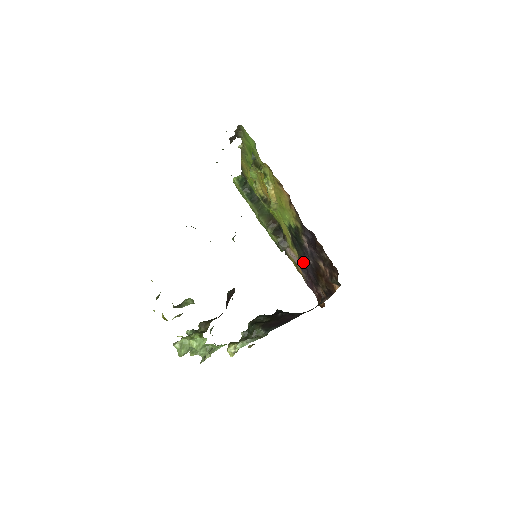
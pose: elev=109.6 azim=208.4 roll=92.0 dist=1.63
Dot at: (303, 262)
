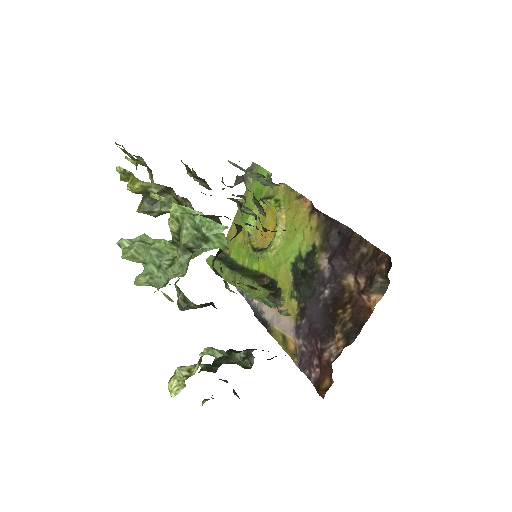
Dot at: (307, 310)
